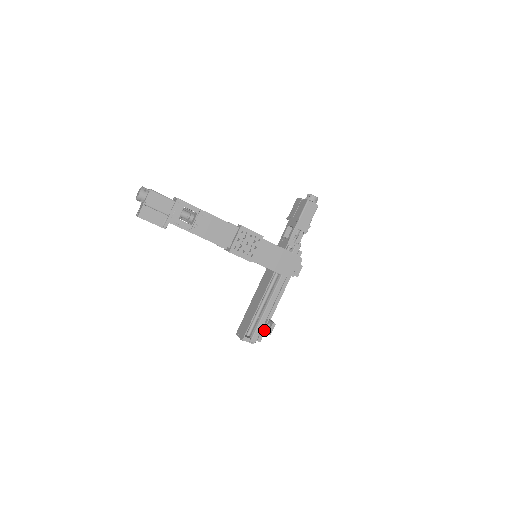
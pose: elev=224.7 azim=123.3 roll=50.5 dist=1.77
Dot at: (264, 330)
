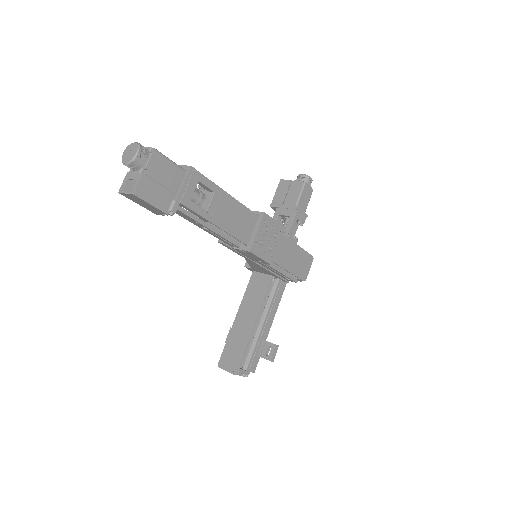
Dot at: (261, 356)
